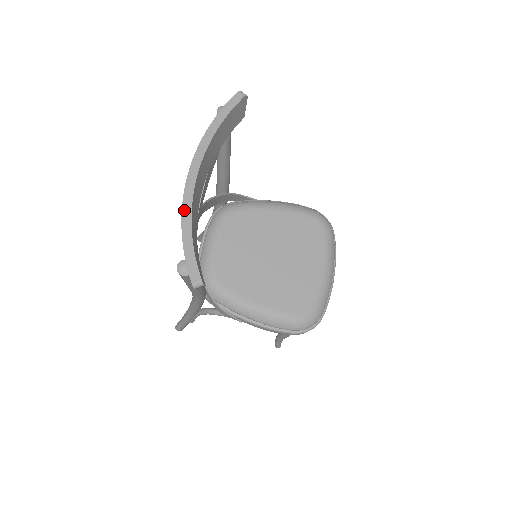
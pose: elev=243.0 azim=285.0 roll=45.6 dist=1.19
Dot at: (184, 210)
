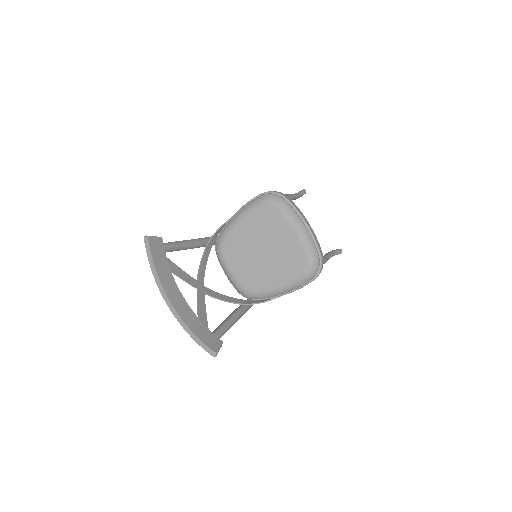
Dot at: (180, 323)
